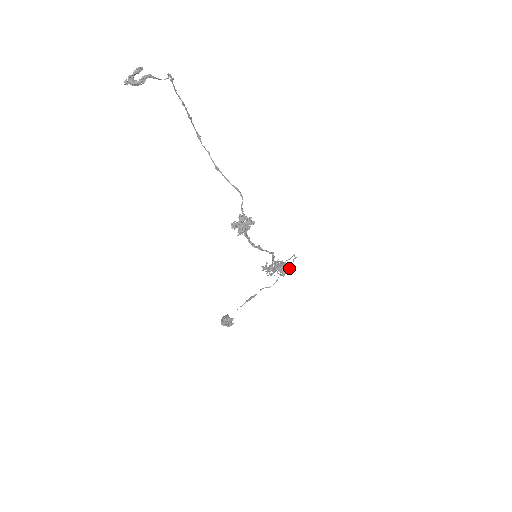
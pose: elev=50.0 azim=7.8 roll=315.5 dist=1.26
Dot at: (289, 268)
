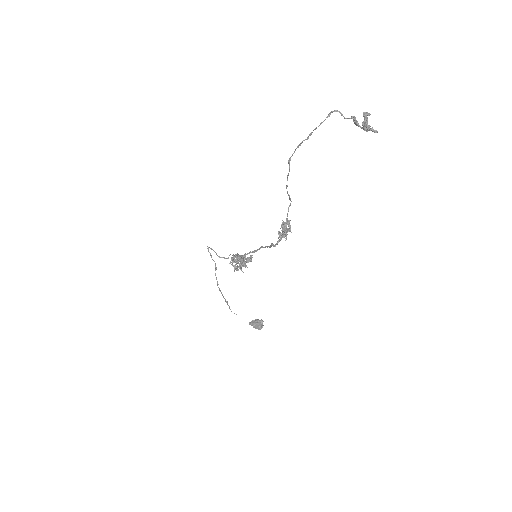
Dot at: (213, 260)
